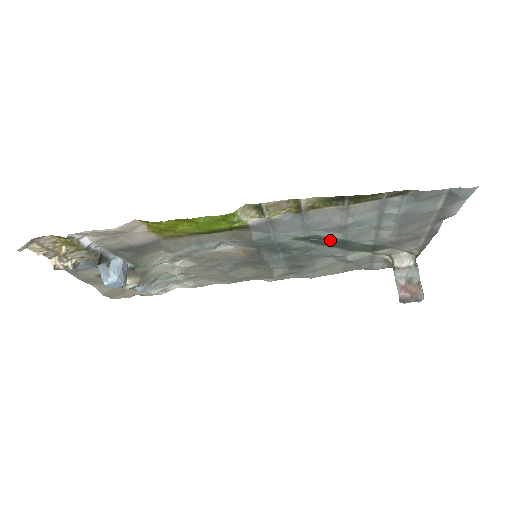
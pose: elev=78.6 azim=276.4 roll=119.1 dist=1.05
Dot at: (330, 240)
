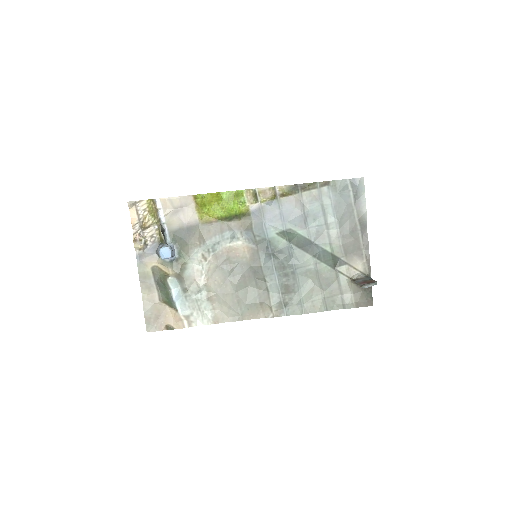
Dot at: (301, 239)
